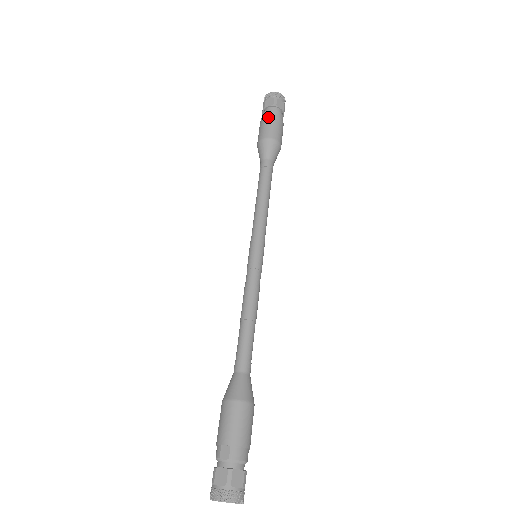
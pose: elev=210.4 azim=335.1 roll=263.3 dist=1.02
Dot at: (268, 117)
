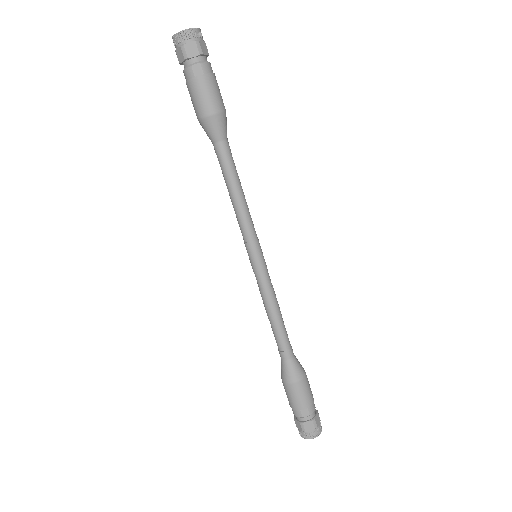
Dot at: (202, 78)
